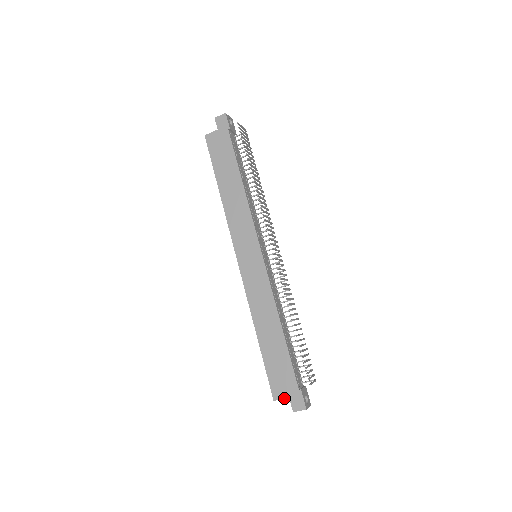
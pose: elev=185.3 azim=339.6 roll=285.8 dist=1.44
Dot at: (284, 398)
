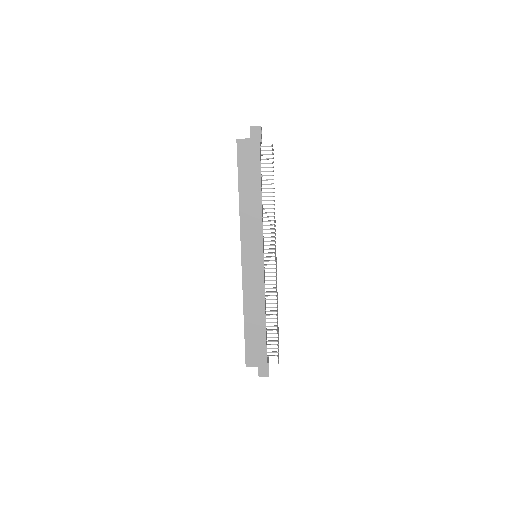
Dot at: (254, 366)
